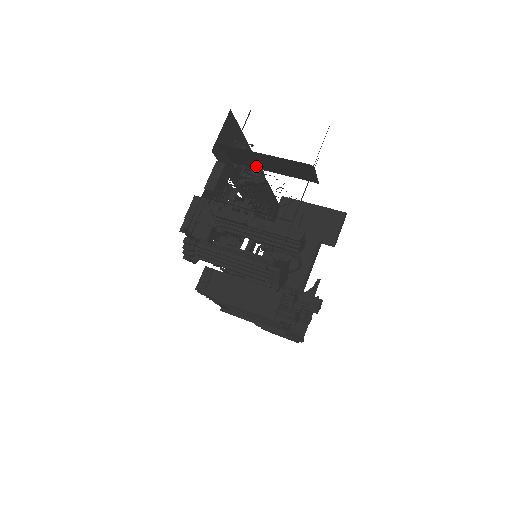
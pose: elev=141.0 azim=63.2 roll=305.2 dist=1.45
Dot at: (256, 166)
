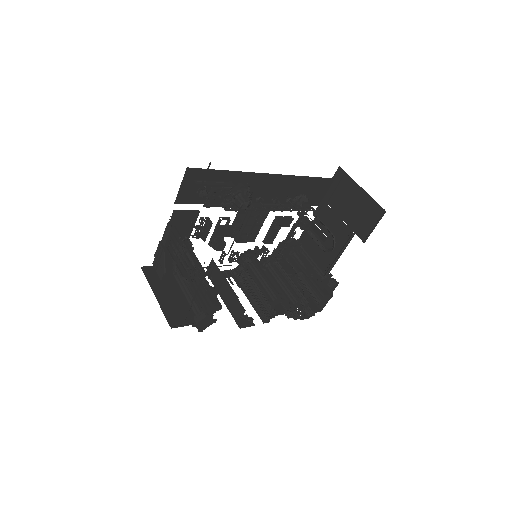
Dot at: occluded
